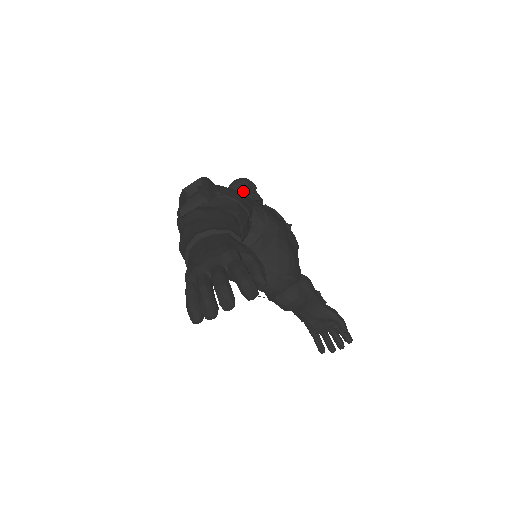
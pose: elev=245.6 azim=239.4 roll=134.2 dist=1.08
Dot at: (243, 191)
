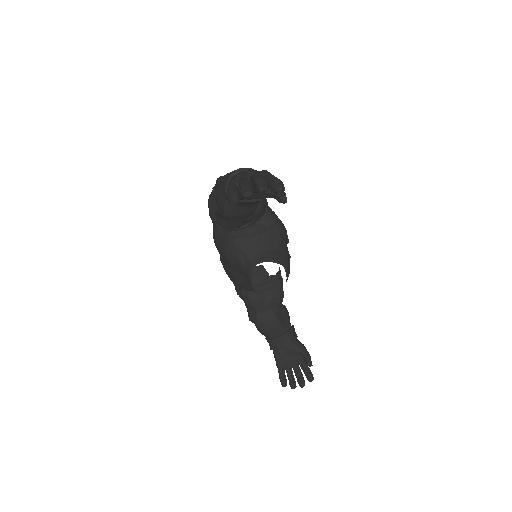
Dot at: occluded
